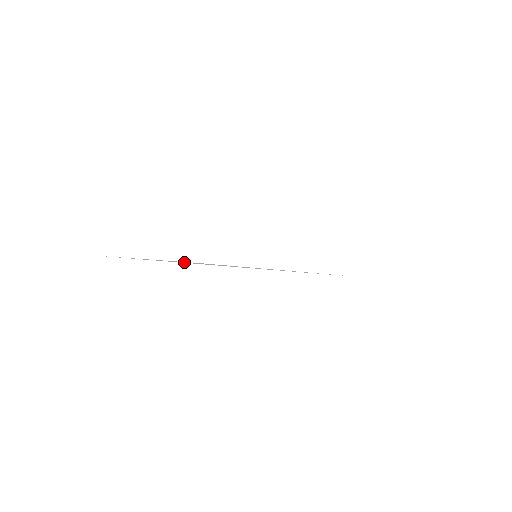
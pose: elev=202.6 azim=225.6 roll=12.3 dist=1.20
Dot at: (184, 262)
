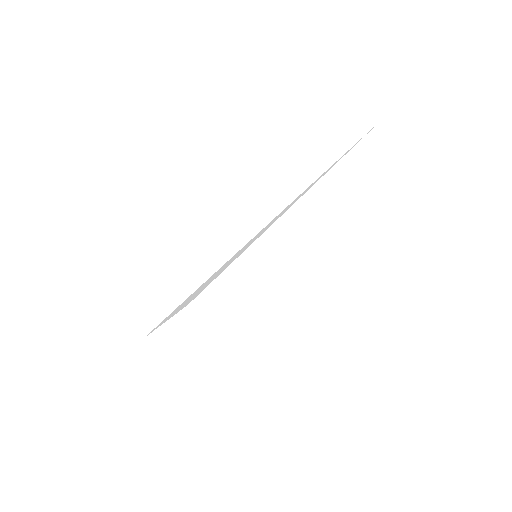
Dot at: occluded
